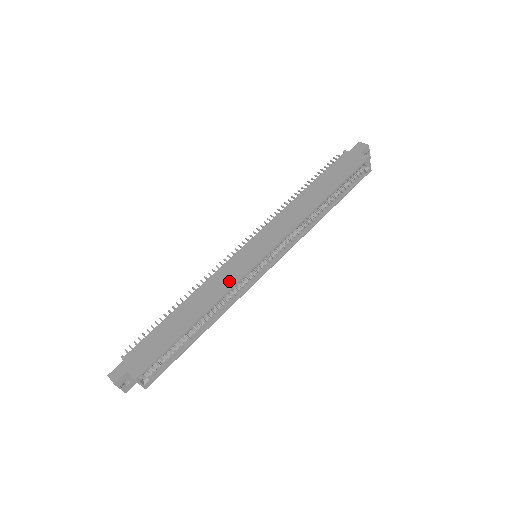
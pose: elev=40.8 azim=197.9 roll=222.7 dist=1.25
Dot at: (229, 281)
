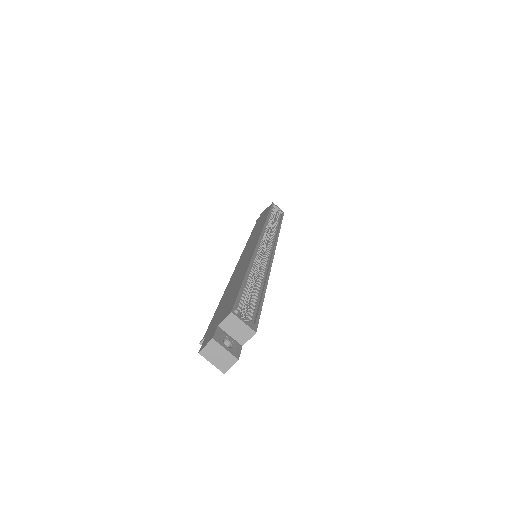
Dot at: (248, 256)
